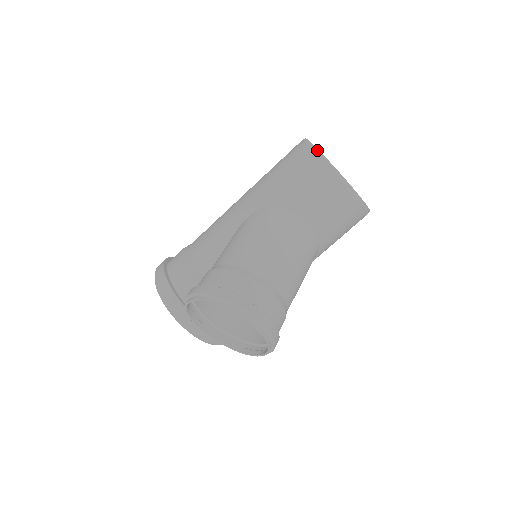
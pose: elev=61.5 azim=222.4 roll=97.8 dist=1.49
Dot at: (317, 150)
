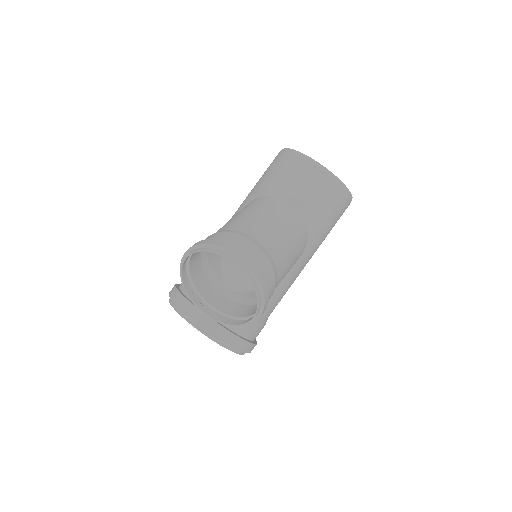
Dot at: (286, 149)
